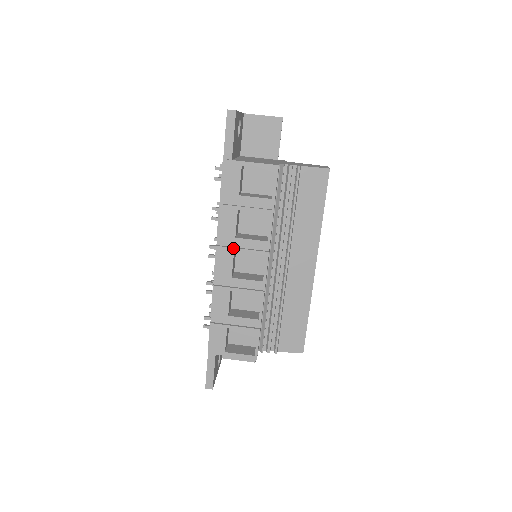
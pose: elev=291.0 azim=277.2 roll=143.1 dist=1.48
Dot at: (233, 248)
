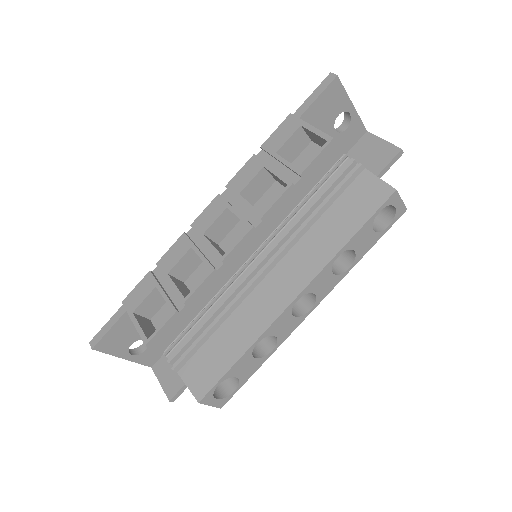
Dot at: (229, 204)
